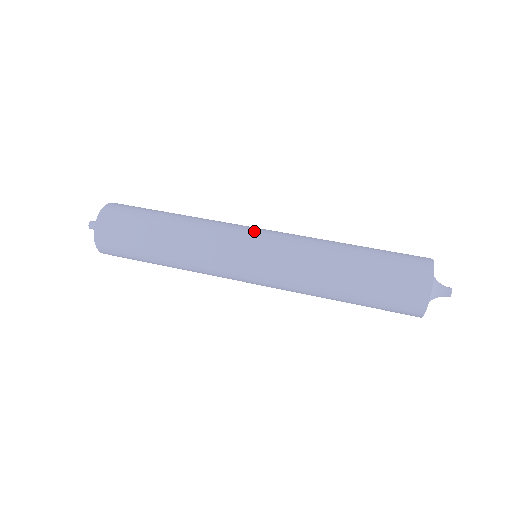
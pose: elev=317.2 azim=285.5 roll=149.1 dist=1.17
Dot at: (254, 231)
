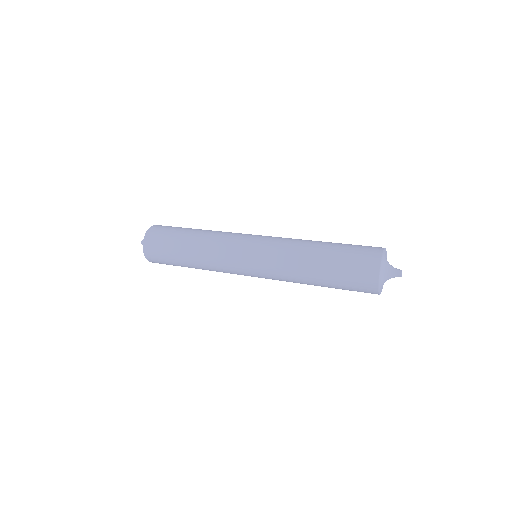
Dot at: (253, 235)
